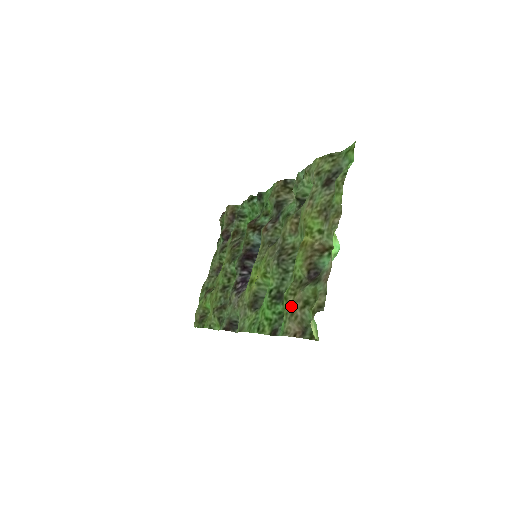
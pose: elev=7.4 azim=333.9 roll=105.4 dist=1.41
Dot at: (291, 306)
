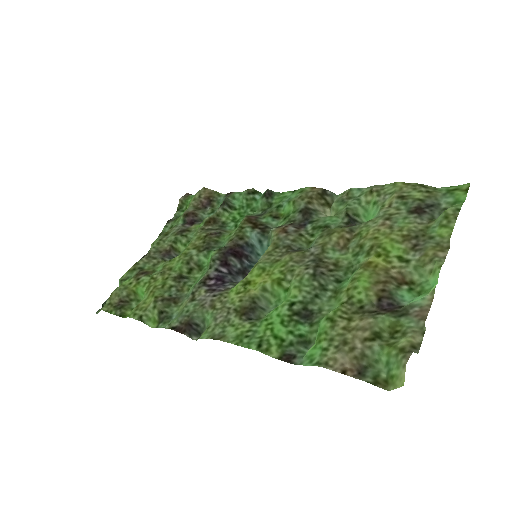
Dot at: (344, 332)
